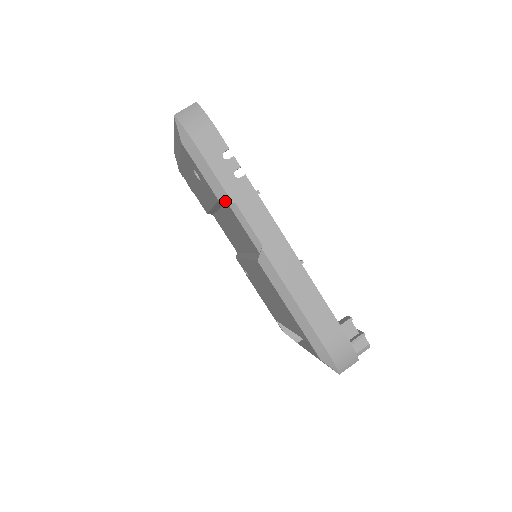
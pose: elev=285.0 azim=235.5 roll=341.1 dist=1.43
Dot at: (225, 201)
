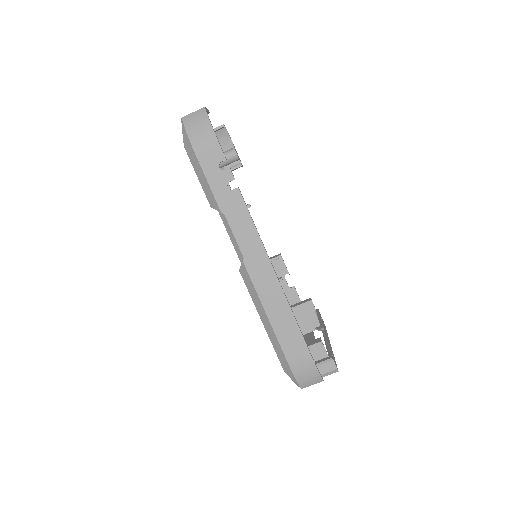
Dot at: (216, 209)
